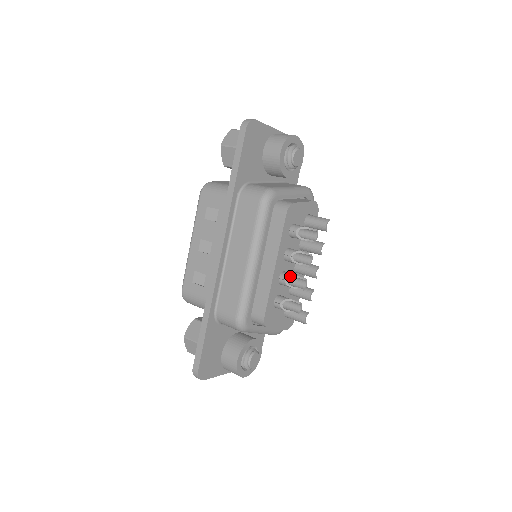
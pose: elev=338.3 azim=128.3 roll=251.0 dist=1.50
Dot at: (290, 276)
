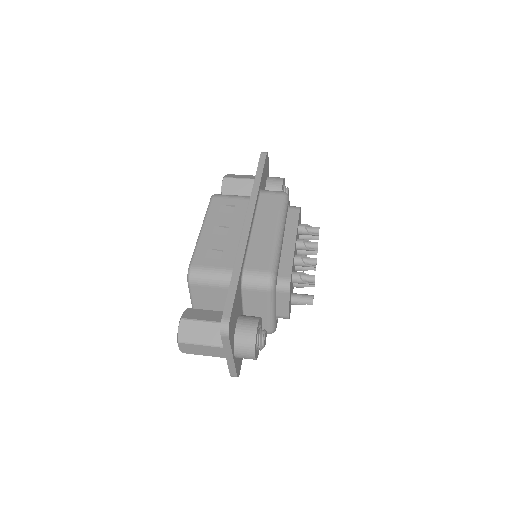
Dot at: (304, 255)
